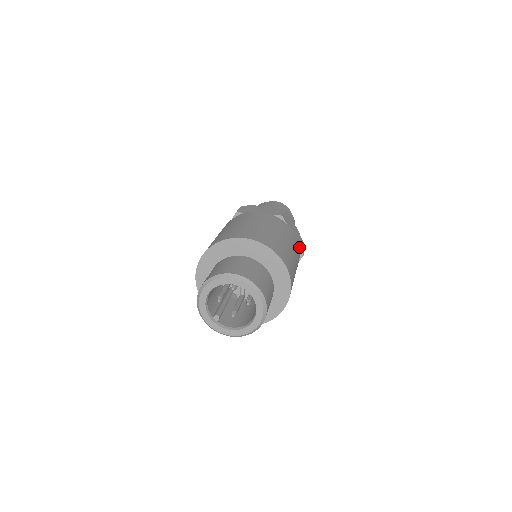
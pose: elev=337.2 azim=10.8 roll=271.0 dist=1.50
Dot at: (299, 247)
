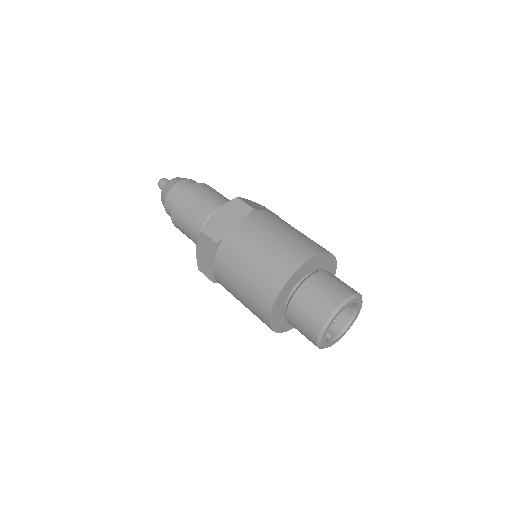
Dot at: occluded
